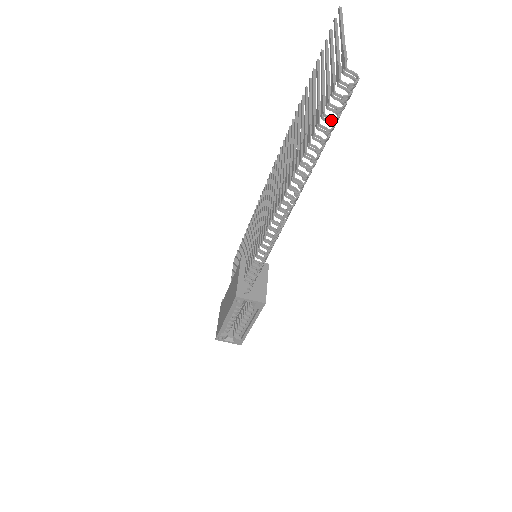
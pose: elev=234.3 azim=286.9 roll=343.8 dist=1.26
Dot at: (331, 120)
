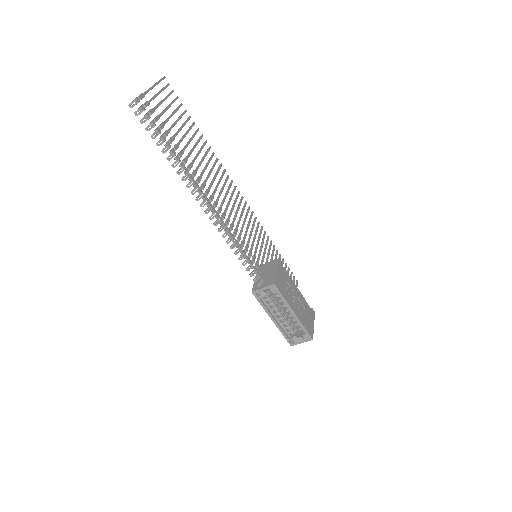
Dot at: (146, 130)
